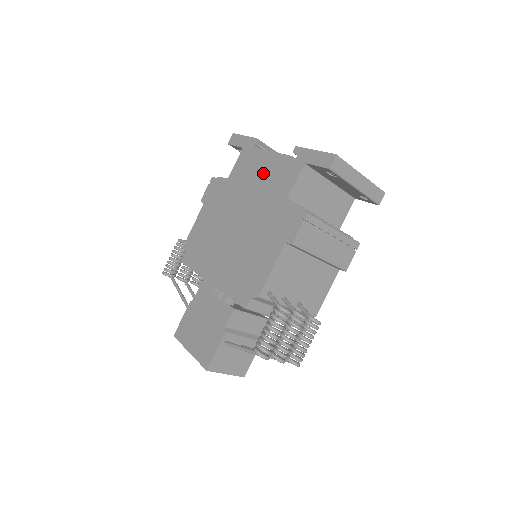
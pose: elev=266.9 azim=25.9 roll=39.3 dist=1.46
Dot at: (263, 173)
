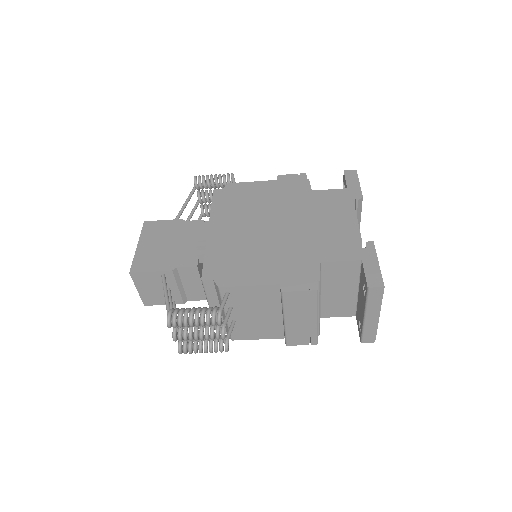
Dot at: (333, 223)
